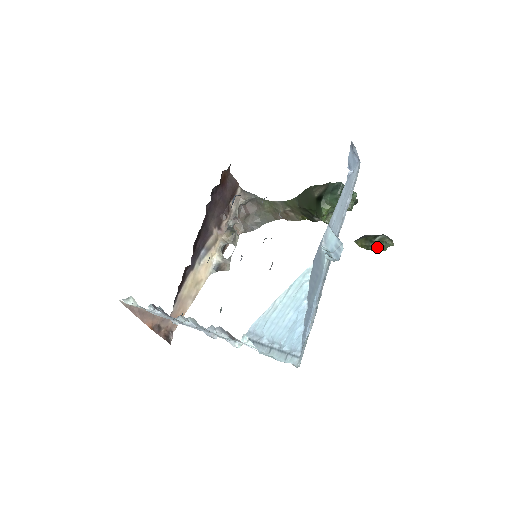
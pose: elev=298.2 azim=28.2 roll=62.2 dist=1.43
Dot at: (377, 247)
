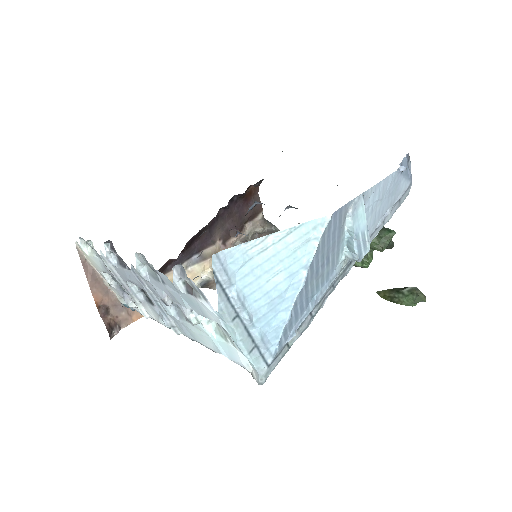
Dot at: (404, 299)
